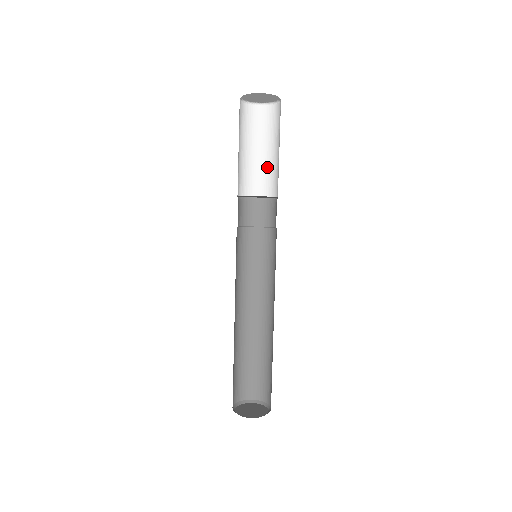
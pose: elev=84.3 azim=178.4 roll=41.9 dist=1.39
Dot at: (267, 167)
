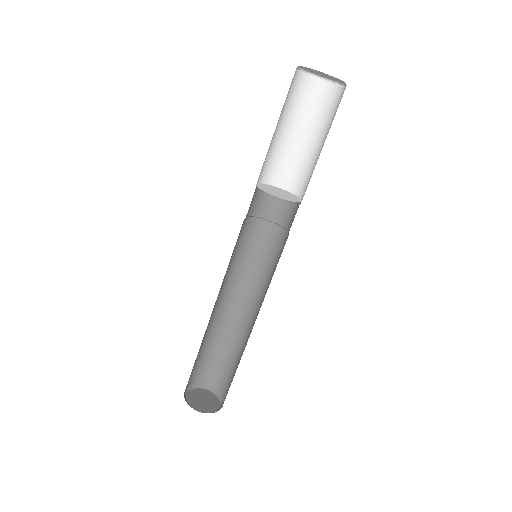
Dot at: (314, 163)
